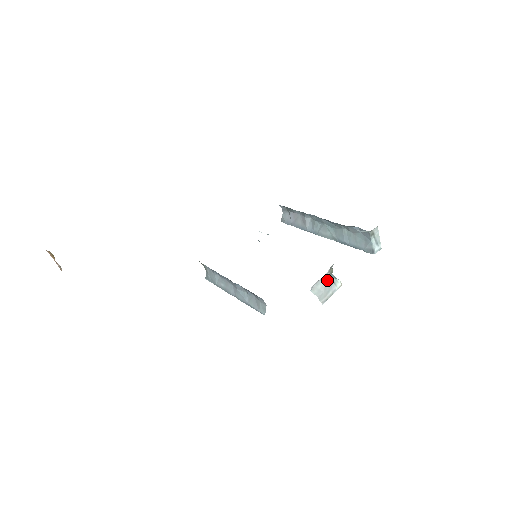
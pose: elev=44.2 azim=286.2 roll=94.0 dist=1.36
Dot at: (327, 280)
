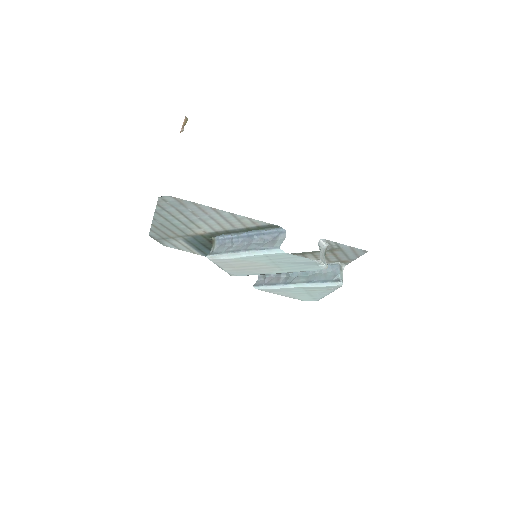
Dot at: (324, 252)
